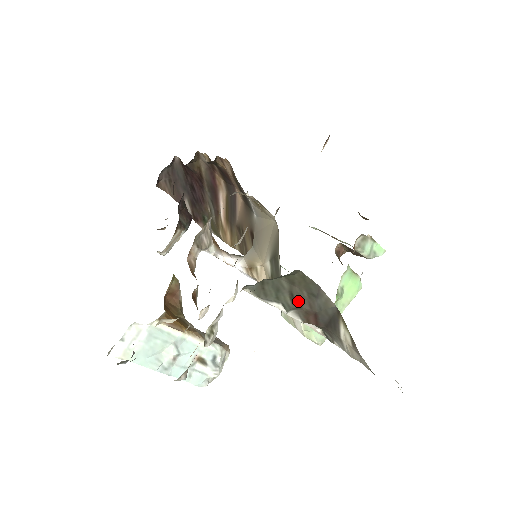
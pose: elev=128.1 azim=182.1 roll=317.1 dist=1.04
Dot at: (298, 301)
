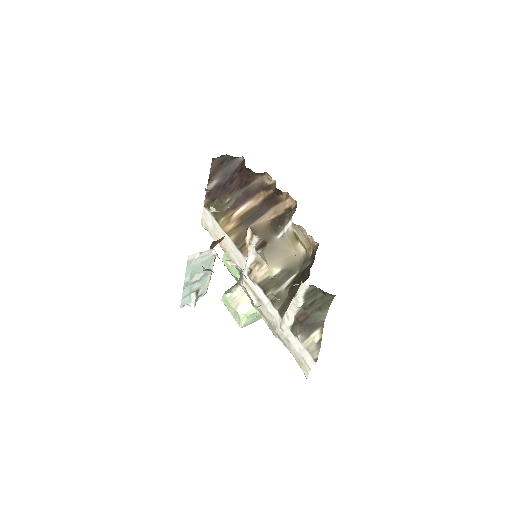
Dot at: (311, 306)
